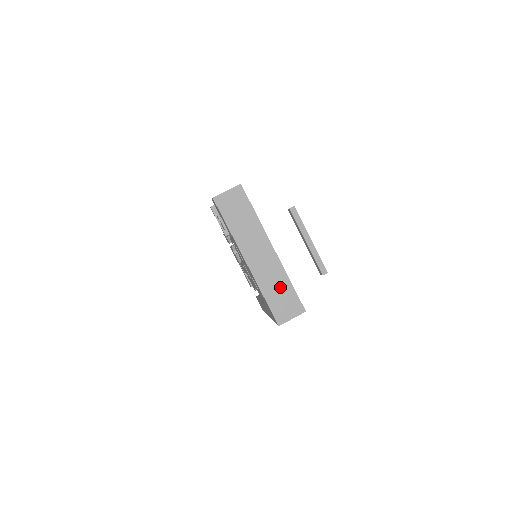
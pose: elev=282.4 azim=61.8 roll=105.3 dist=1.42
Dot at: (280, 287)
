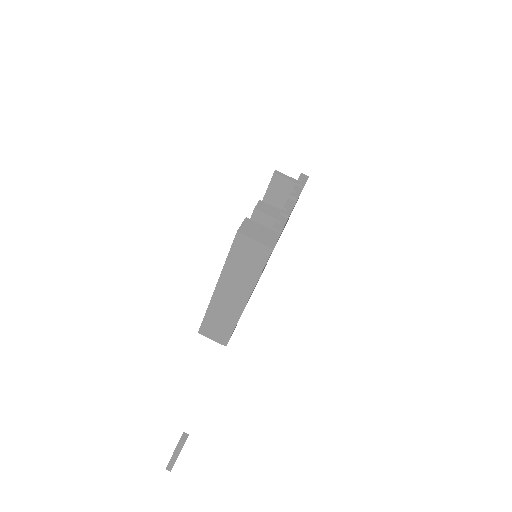
Dot at: (224, 322)
